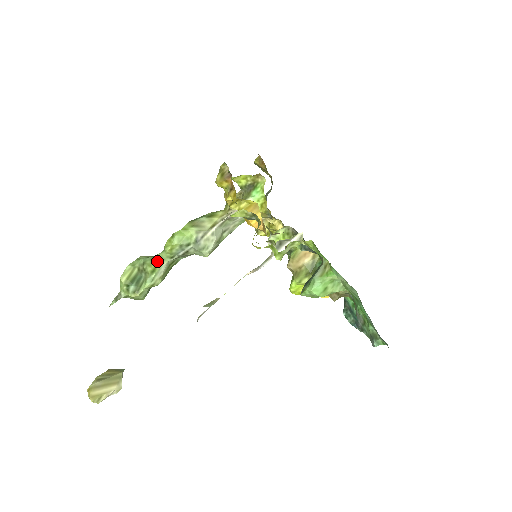
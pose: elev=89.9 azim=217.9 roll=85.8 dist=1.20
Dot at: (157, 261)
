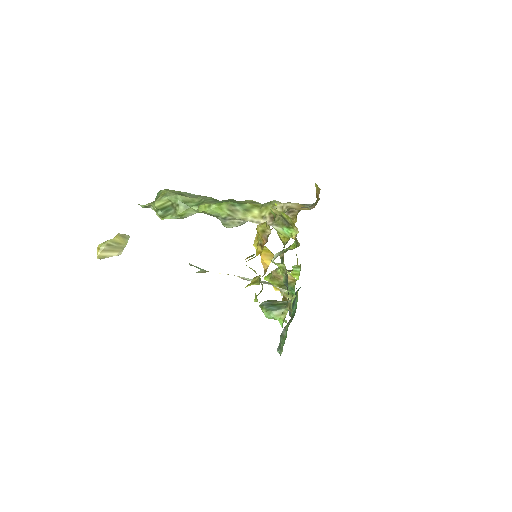
Dot at: (188, 211)
